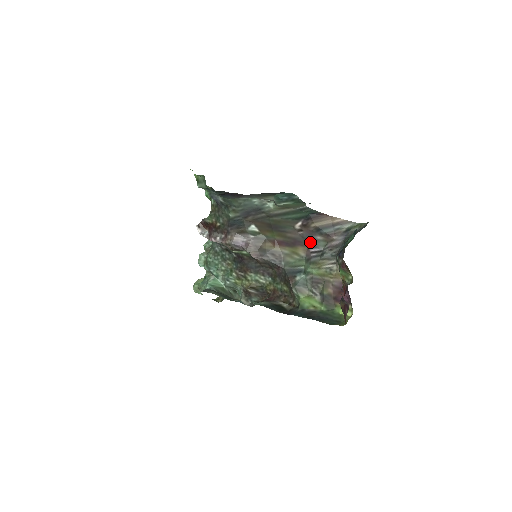
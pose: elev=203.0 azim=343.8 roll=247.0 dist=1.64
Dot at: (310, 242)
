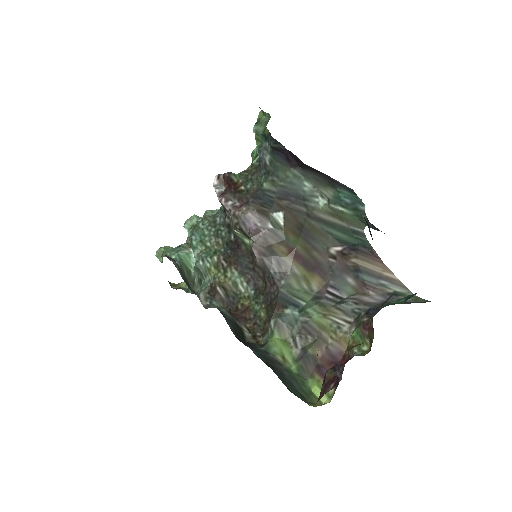
Dot at: (335, 279)
